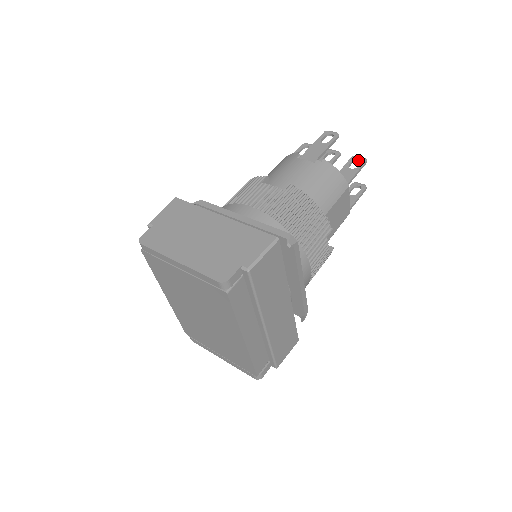
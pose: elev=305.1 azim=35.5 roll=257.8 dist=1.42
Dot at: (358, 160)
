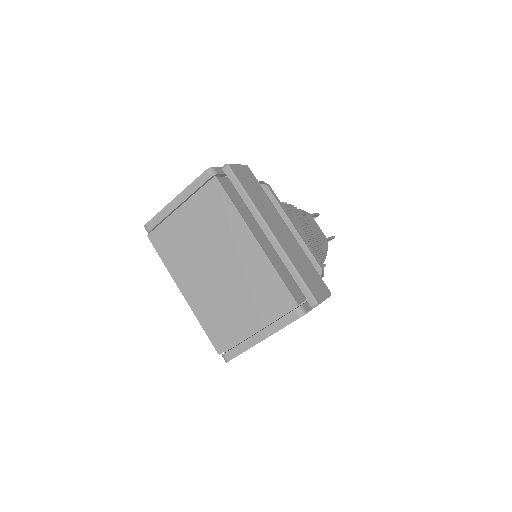
Dot at: occluded
